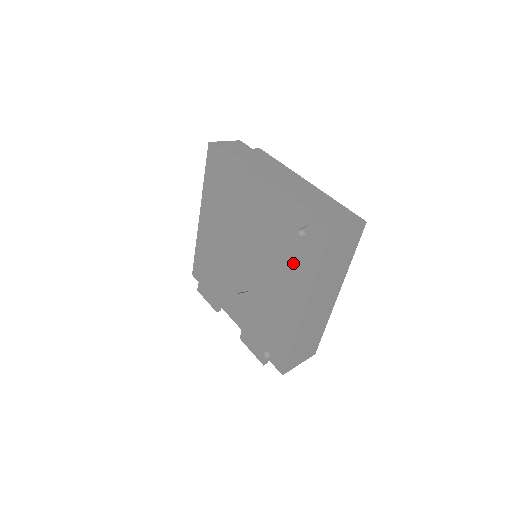
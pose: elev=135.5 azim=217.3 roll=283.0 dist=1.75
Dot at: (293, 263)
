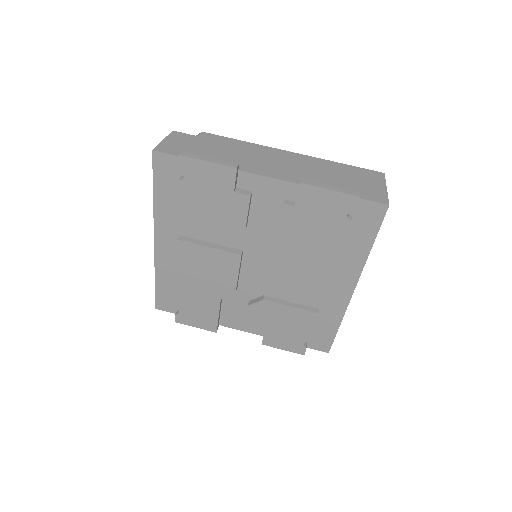
Dot at: occluded
